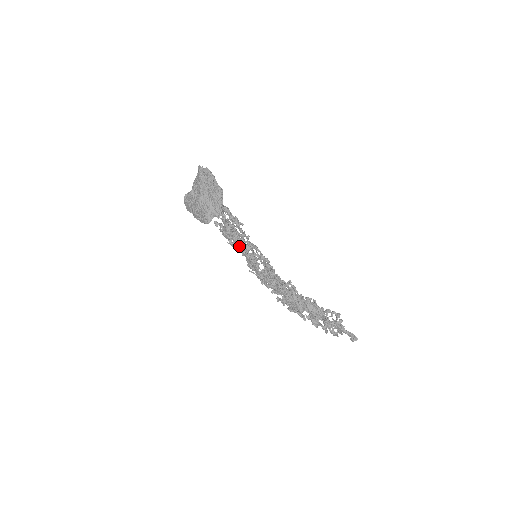
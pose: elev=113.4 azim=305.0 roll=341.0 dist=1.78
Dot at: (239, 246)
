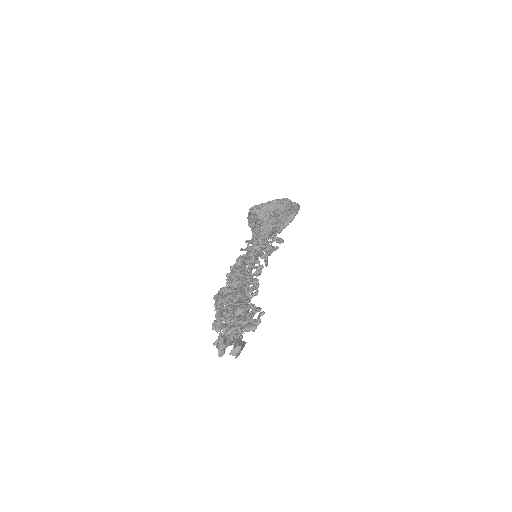
Dot at: occluded
